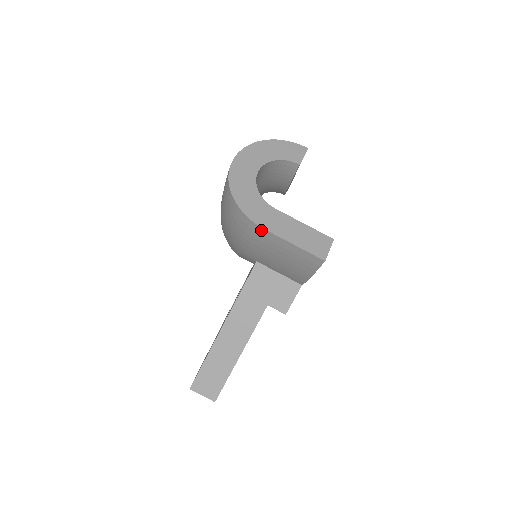
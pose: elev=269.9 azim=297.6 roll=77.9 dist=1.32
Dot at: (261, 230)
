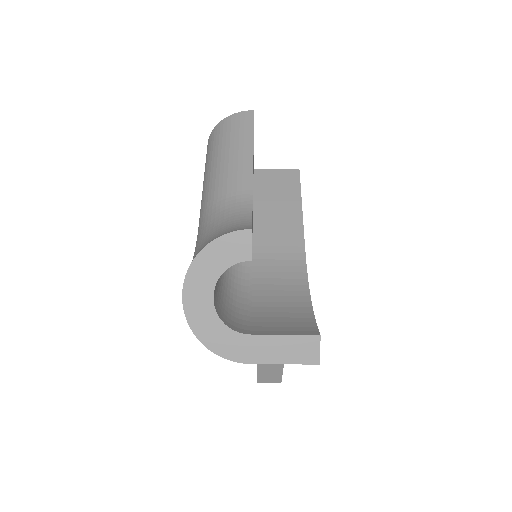
Dot at: (247, 362)
